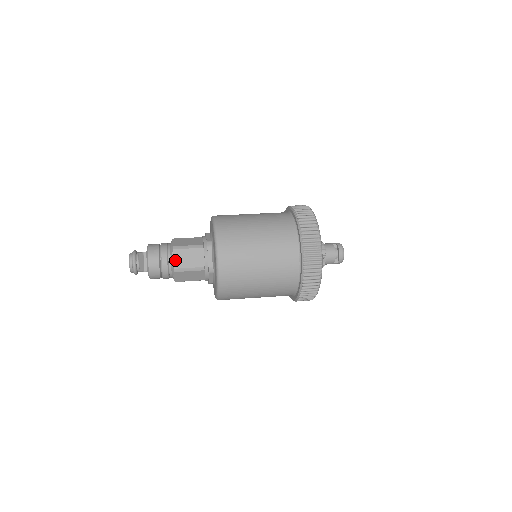
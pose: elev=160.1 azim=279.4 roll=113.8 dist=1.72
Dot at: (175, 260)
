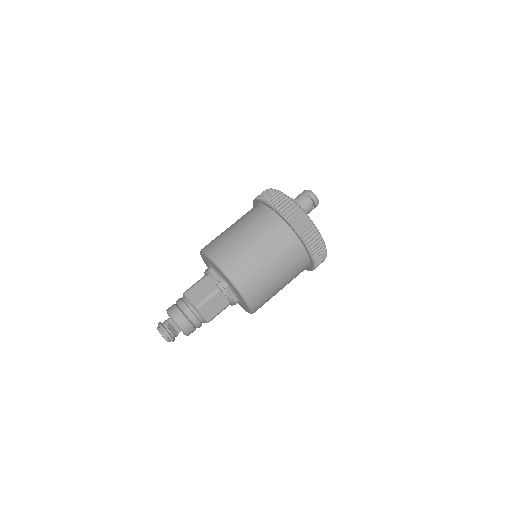
Dot at: (204, 315)
